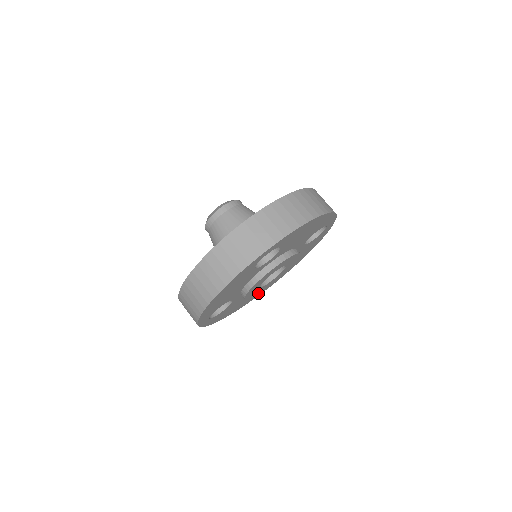
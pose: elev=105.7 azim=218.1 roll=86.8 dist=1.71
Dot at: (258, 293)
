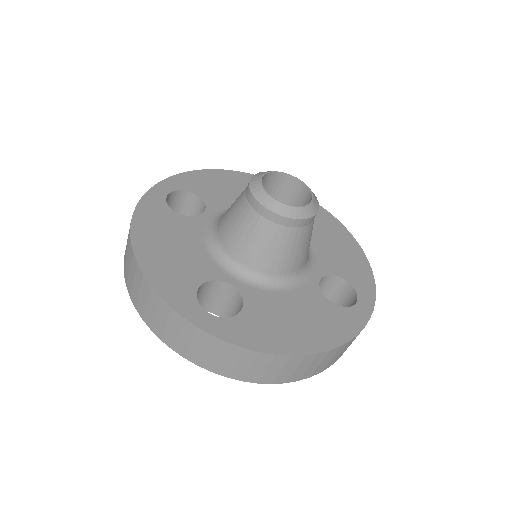
Dot at: occluded
